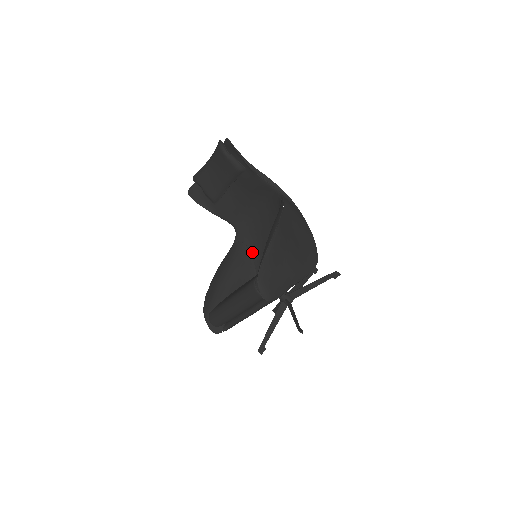
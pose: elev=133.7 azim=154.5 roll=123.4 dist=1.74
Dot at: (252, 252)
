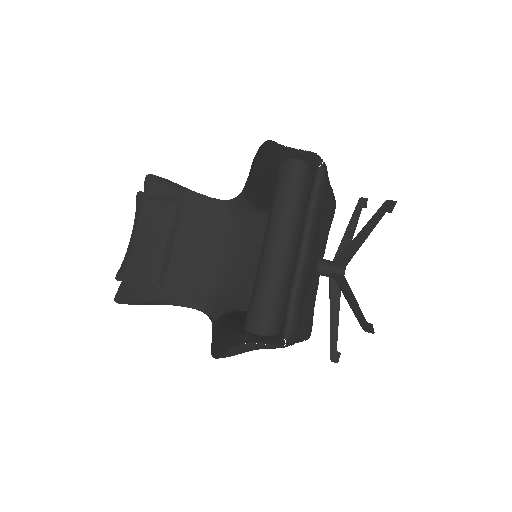
Dot at: (245, 307)
